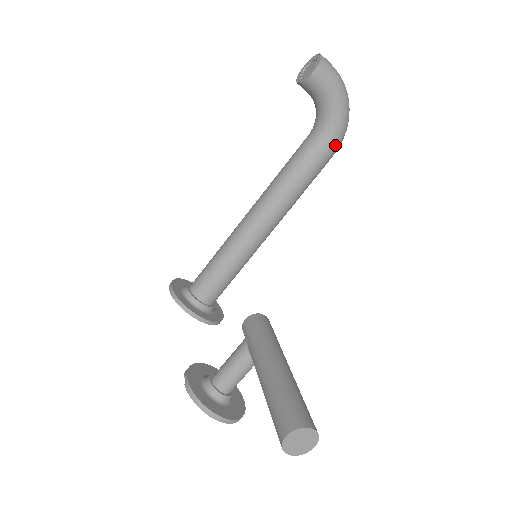
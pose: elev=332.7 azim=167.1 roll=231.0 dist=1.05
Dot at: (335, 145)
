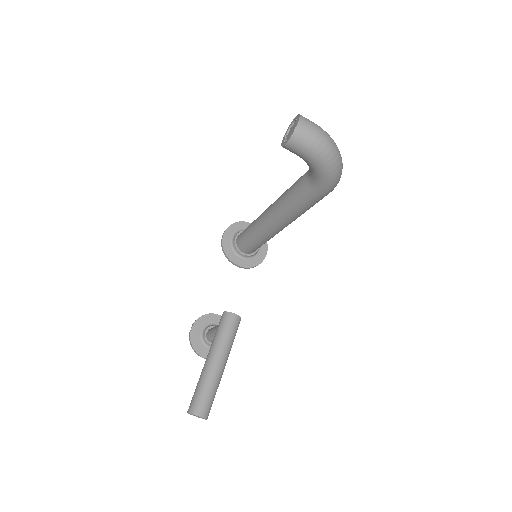
Dot at: (324, 192)
